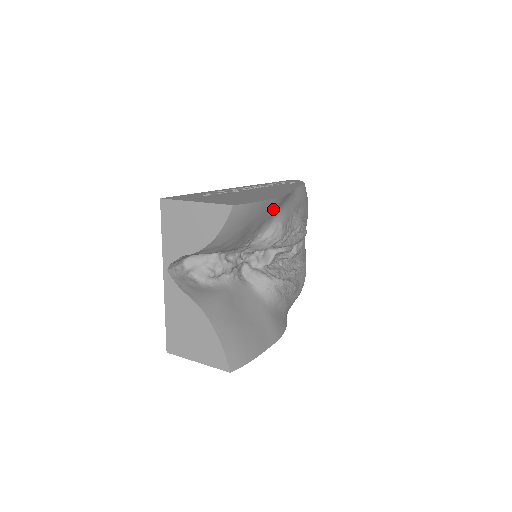
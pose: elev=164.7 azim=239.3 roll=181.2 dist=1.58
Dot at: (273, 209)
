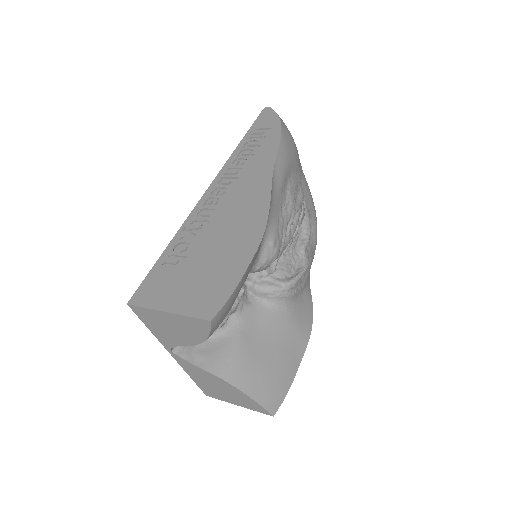
Dot at: (257, 253)
